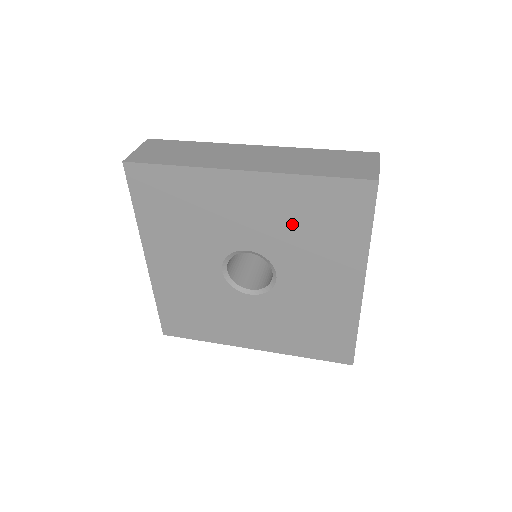
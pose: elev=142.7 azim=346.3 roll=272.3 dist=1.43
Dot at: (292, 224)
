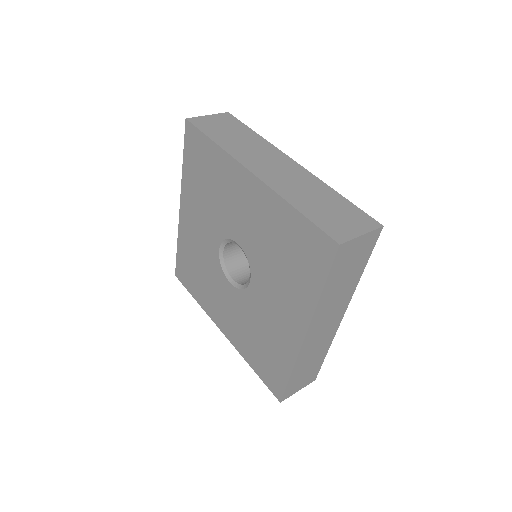
Dot at: (271, 242)
